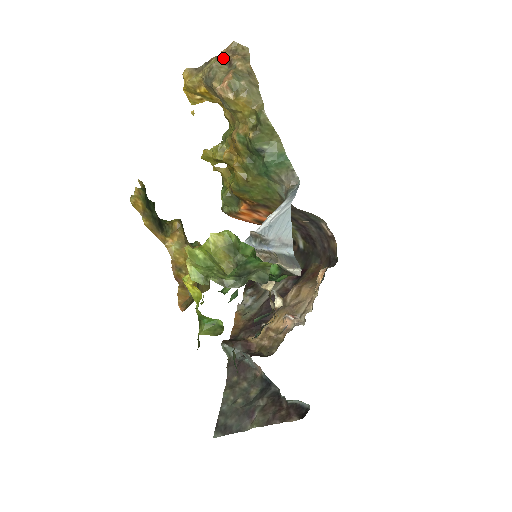
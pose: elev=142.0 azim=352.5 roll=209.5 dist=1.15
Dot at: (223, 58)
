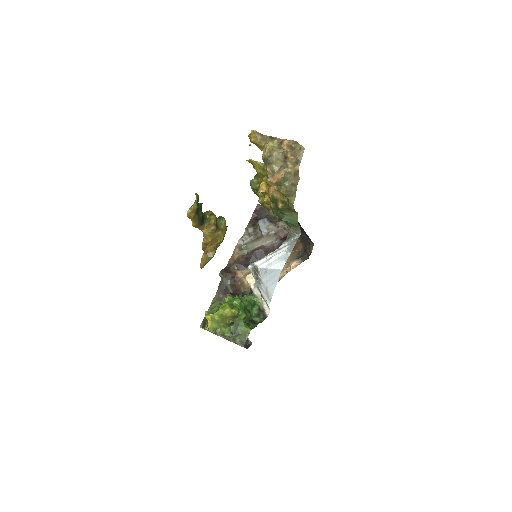
Dot at: (283, 150)
